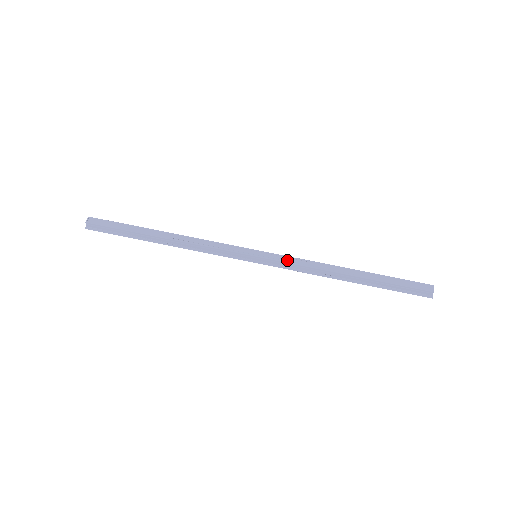
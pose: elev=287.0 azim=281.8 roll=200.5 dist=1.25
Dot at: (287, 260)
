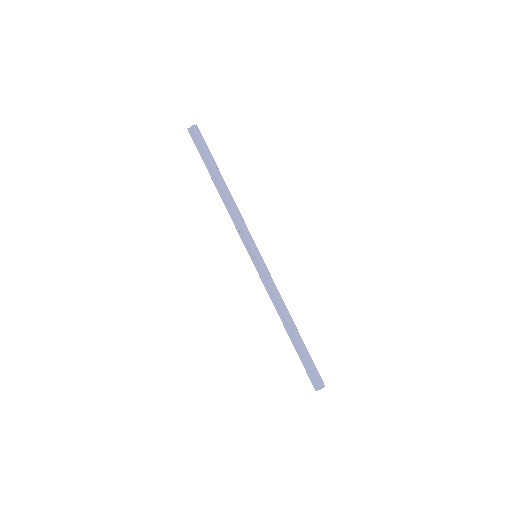
Dot at: (269, 279)
